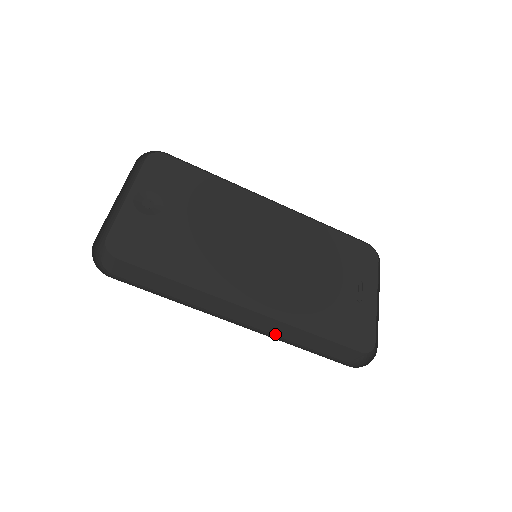
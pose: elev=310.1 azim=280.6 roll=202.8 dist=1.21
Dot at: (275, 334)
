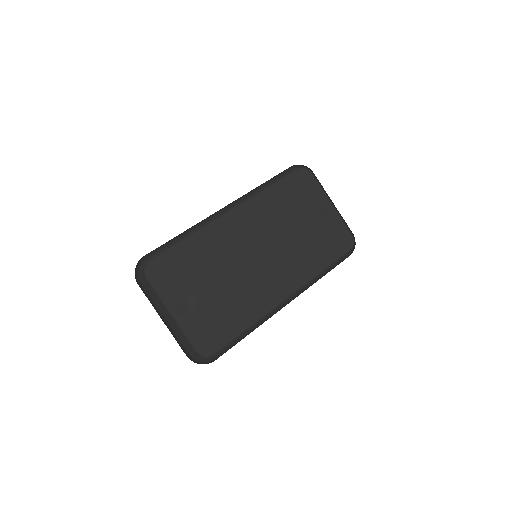
Dot at: occluded
